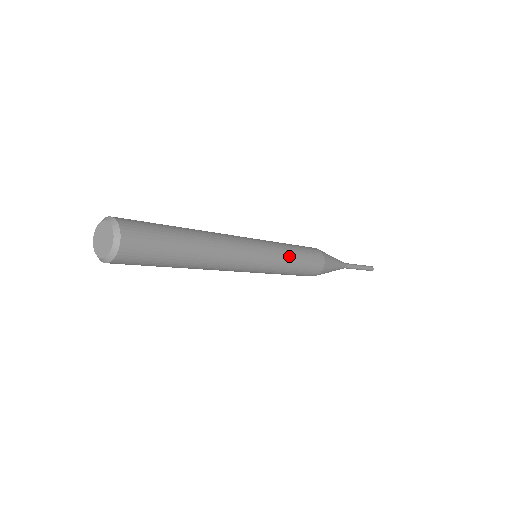
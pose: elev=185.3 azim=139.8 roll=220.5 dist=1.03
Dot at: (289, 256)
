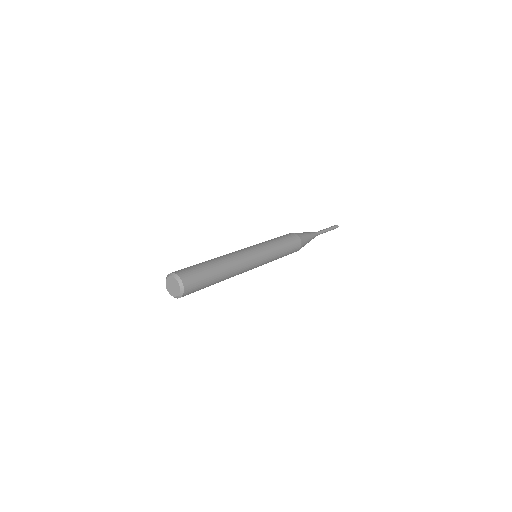
Dot at: (276, 258)
